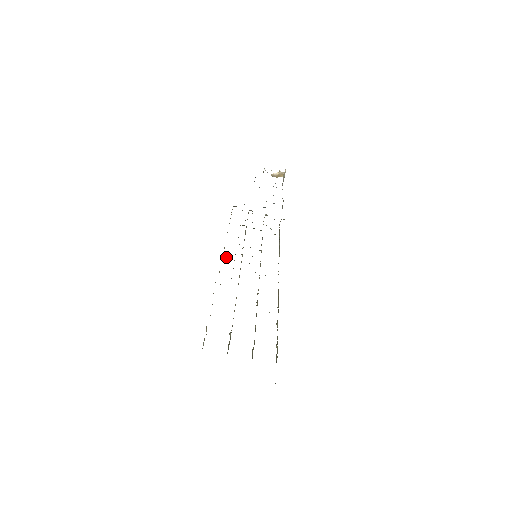
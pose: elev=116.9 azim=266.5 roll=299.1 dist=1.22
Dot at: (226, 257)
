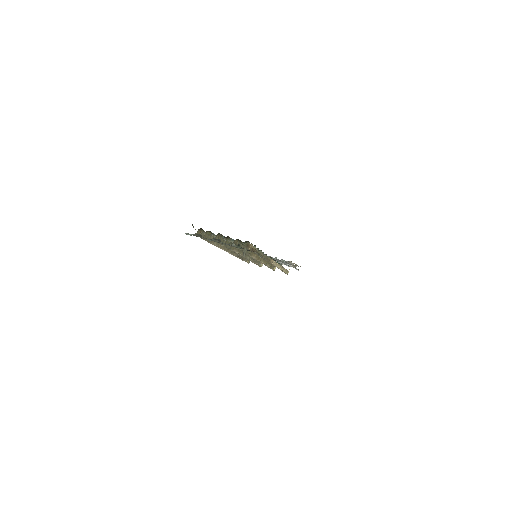
Dot at: occluded
